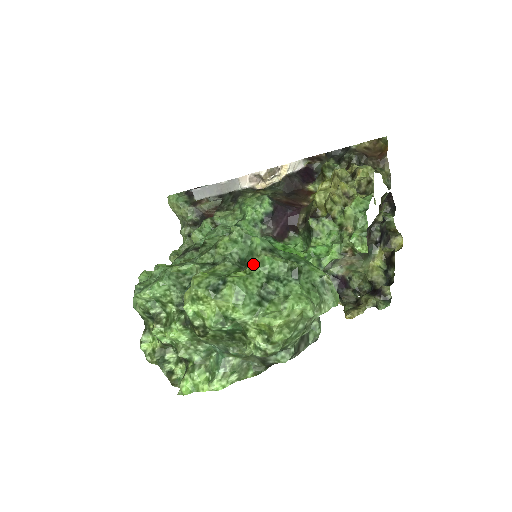
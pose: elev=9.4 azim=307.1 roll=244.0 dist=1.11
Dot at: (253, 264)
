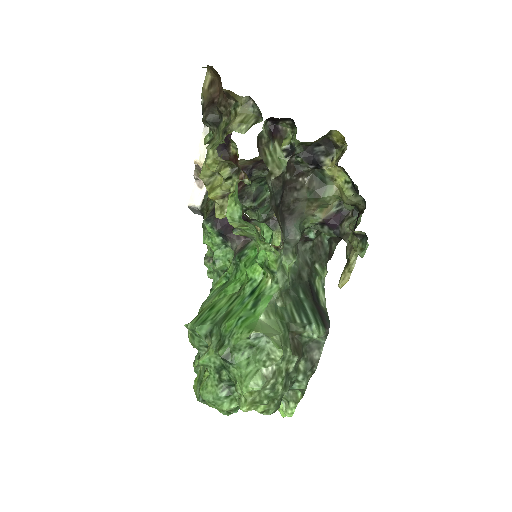
Dot at: occluded
